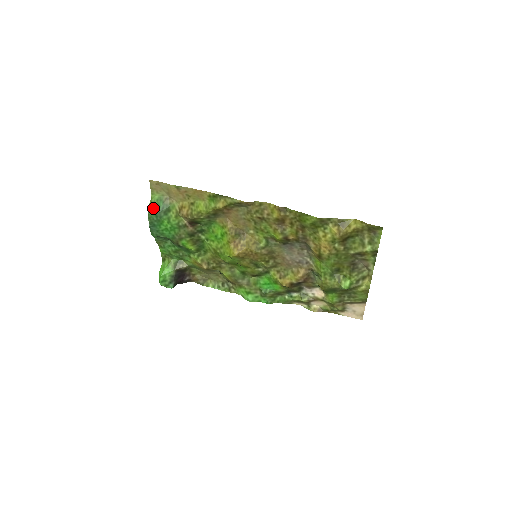
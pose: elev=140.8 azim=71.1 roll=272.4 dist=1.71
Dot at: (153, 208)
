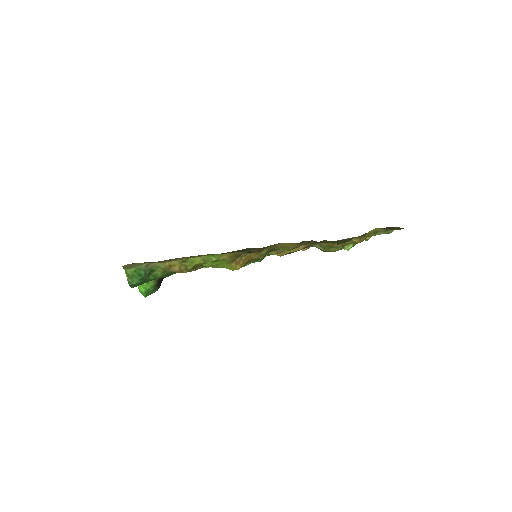
Dot at: (133, 279)
